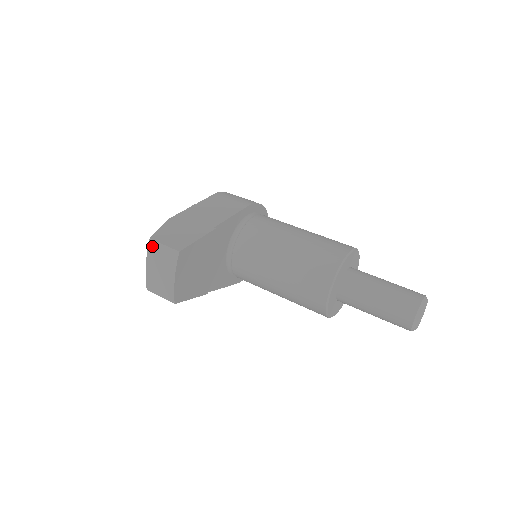
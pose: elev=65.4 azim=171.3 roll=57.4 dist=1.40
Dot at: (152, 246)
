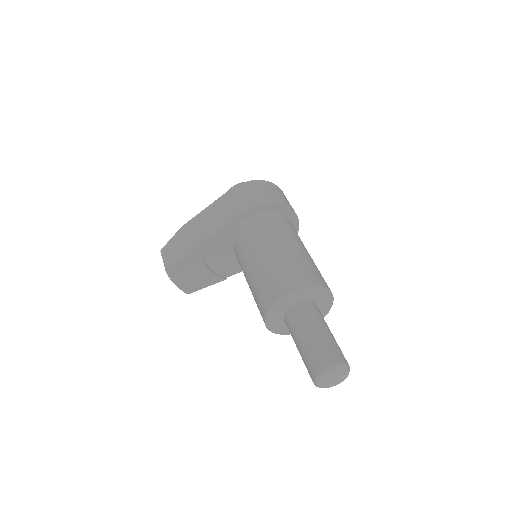
Dot at: occluded
